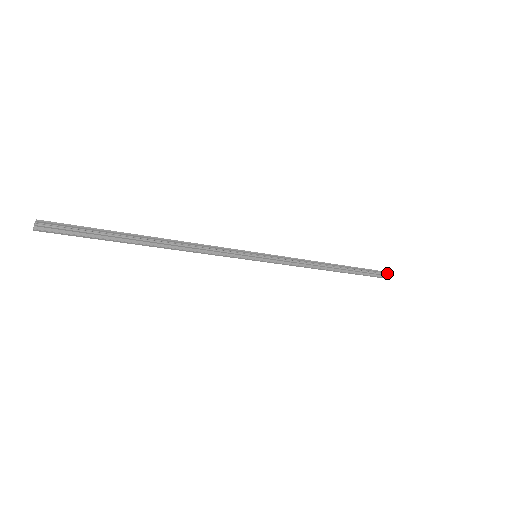
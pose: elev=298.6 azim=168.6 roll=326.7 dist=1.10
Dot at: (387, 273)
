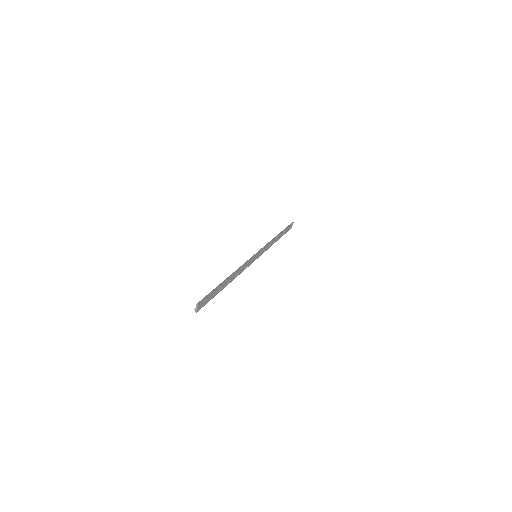
Dot at: (292, 223)
